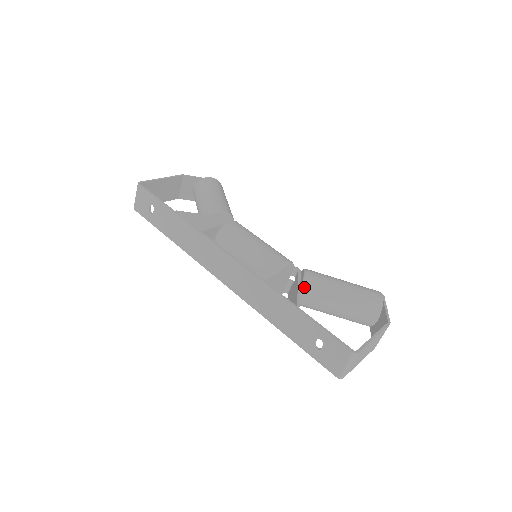
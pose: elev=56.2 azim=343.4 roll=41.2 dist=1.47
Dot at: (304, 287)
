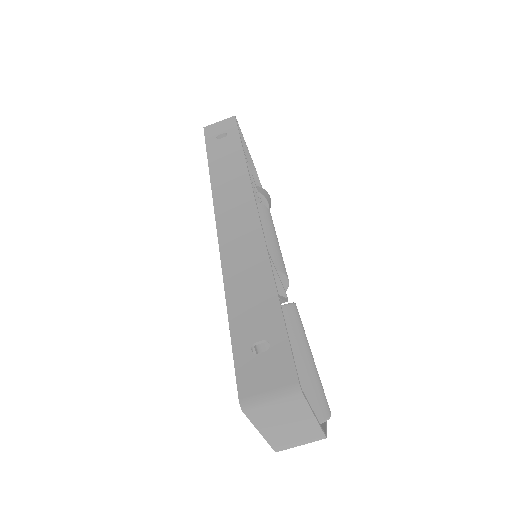
Dot at: (284, 308)
